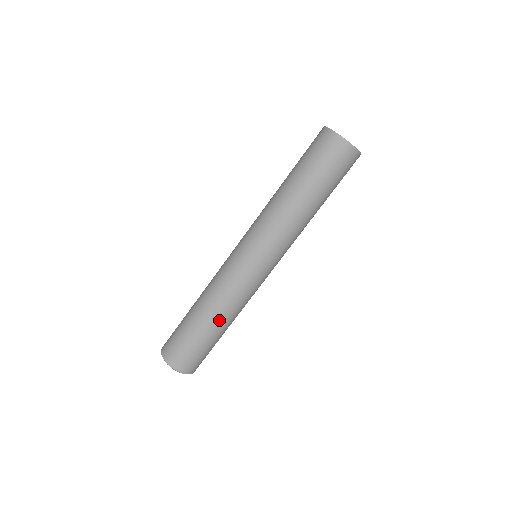
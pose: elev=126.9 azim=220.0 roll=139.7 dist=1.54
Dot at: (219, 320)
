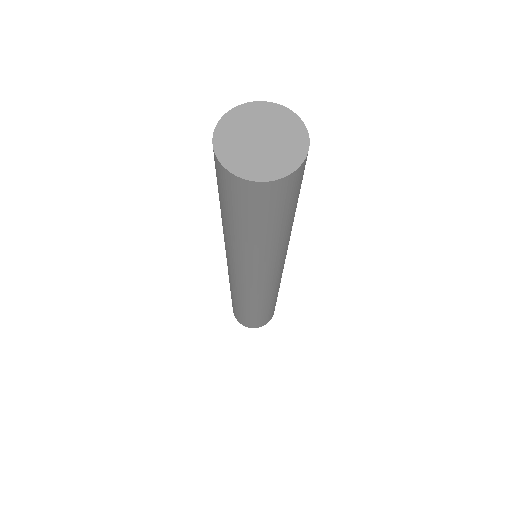
Dot at: (255, 309)
